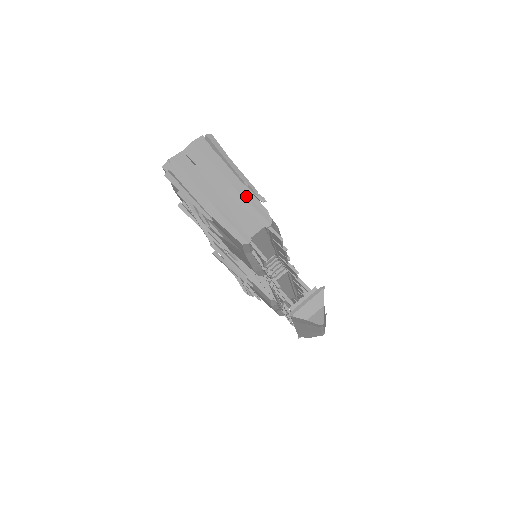
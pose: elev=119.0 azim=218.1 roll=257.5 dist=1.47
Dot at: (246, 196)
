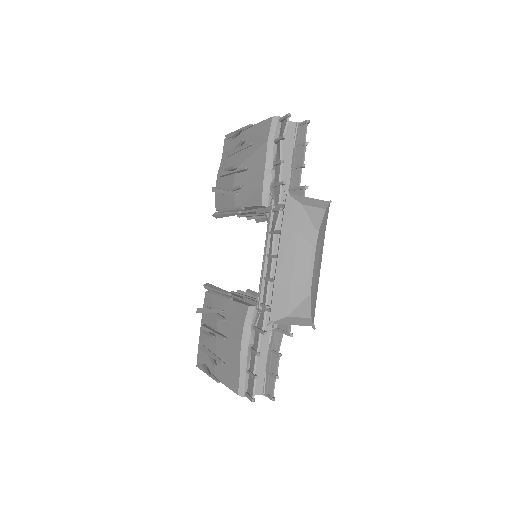
Dot at: occluded
